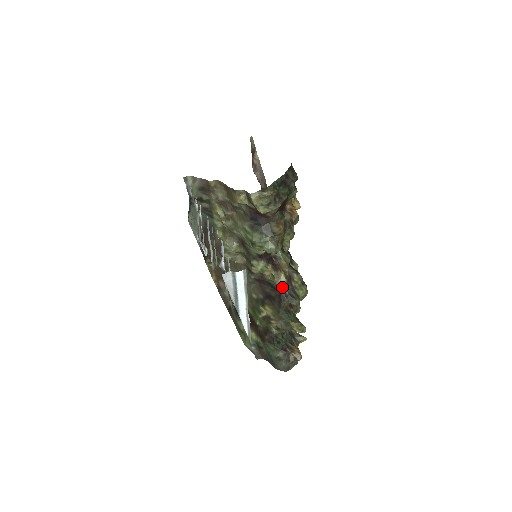
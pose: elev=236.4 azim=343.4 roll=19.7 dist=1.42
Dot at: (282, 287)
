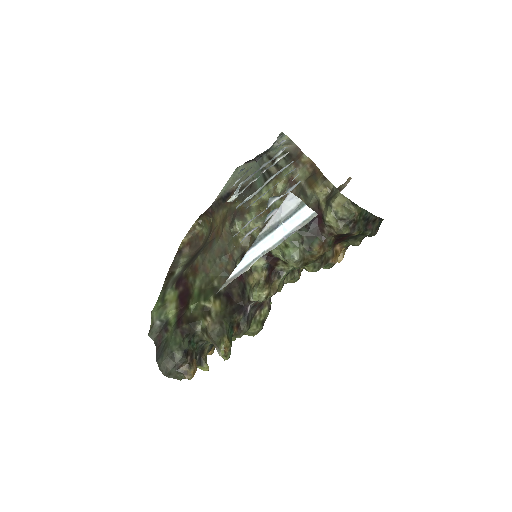
Dot at: (252, 302)
